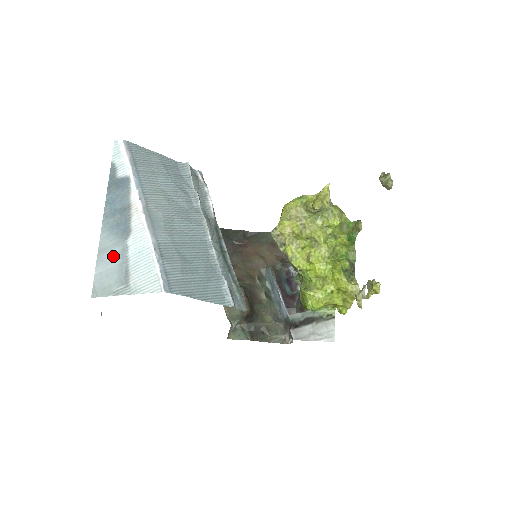
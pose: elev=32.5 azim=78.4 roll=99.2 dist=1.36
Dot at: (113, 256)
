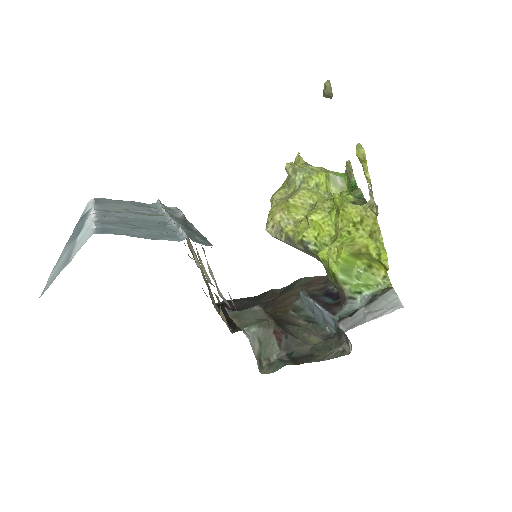
Dot at: (64, 256)
